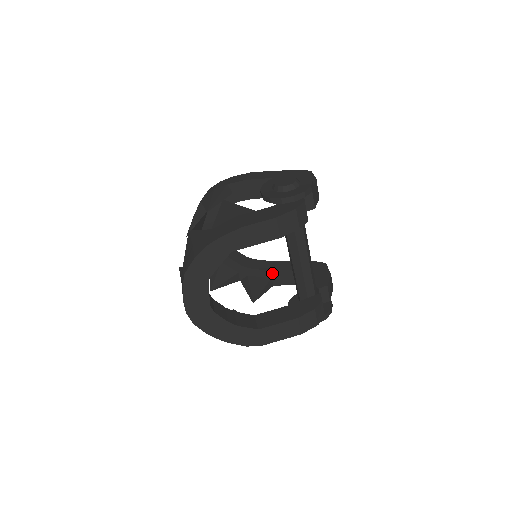
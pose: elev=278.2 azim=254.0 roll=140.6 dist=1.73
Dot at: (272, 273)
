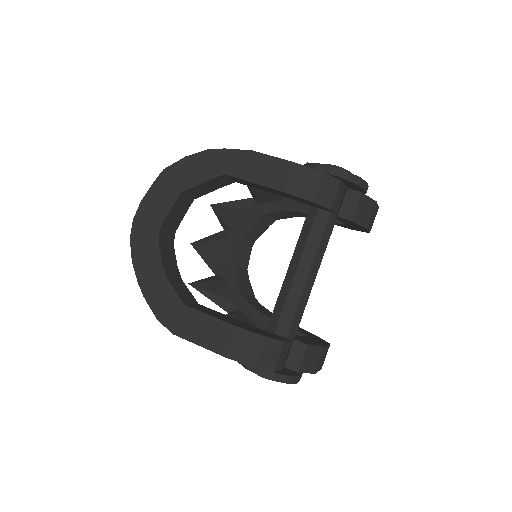
Dot at: (264, 319)
